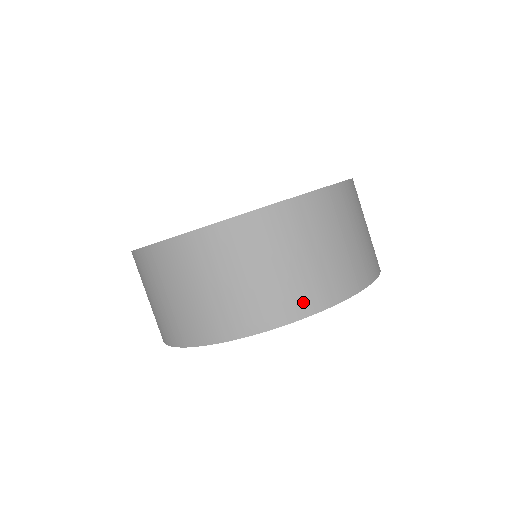
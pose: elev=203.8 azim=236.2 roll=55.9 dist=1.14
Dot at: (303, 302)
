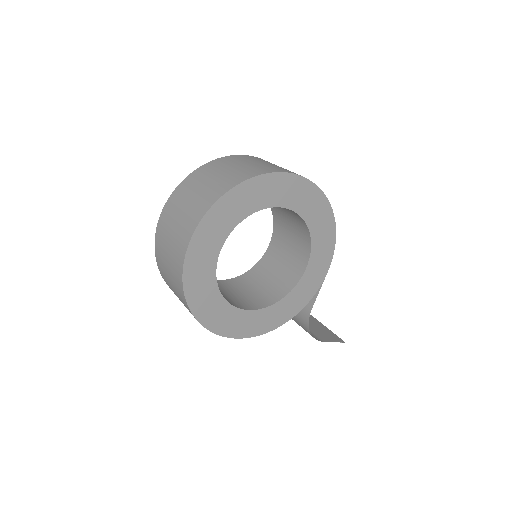
Dot at: (228, 184)
